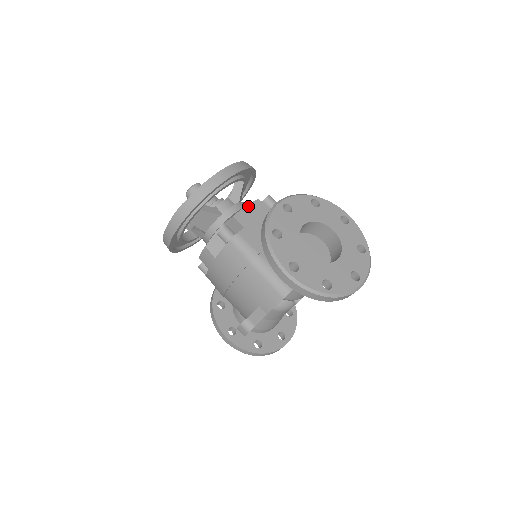
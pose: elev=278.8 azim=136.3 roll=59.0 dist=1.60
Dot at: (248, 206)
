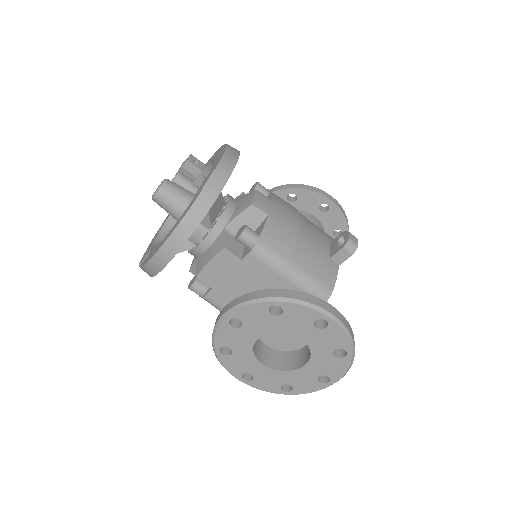
Dot at: (212, 261)
